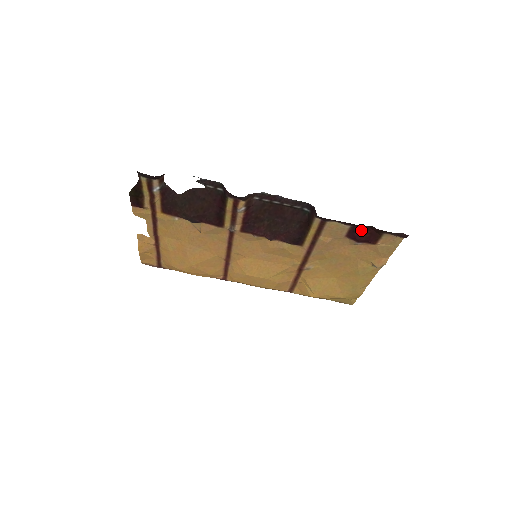
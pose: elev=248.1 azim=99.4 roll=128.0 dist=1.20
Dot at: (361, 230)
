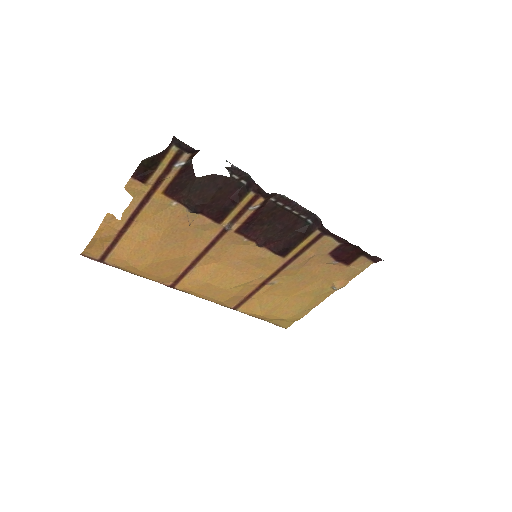
Dot at: (346, 249)
